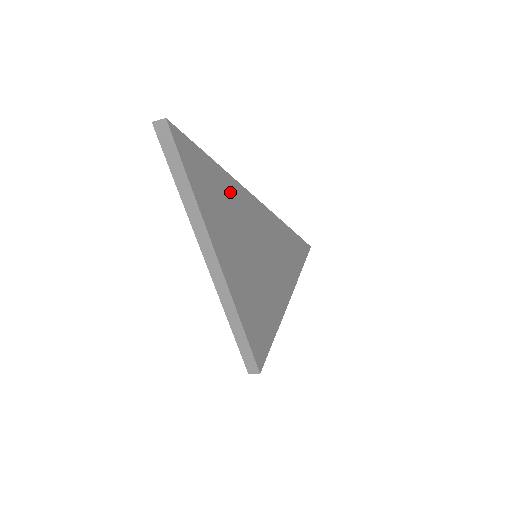
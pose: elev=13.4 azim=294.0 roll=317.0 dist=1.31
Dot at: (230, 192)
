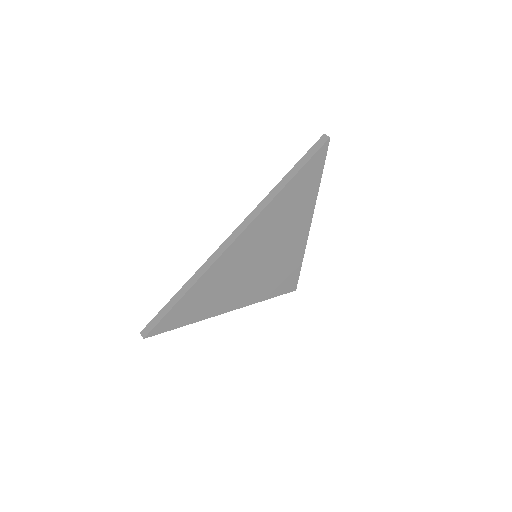
Dot at: (204, 286)
